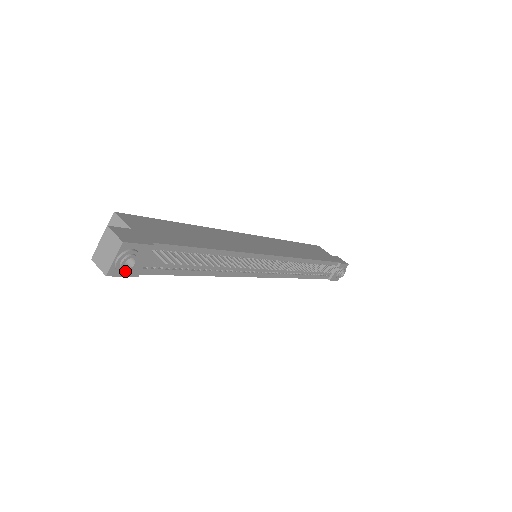
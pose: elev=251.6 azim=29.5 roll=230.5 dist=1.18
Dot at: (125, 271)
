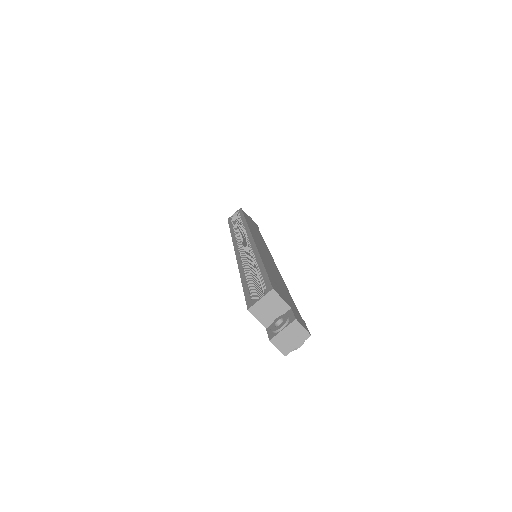
Dot at: occluded
